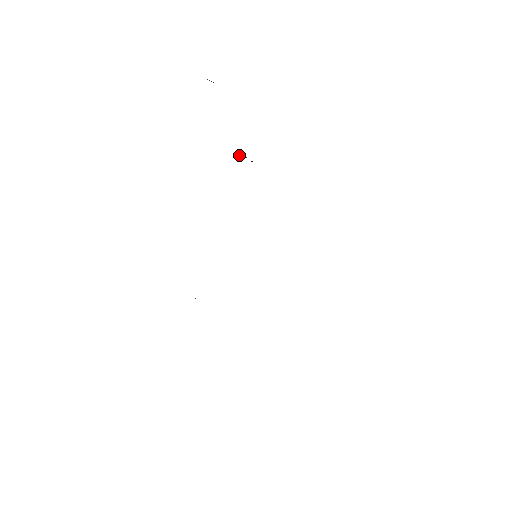
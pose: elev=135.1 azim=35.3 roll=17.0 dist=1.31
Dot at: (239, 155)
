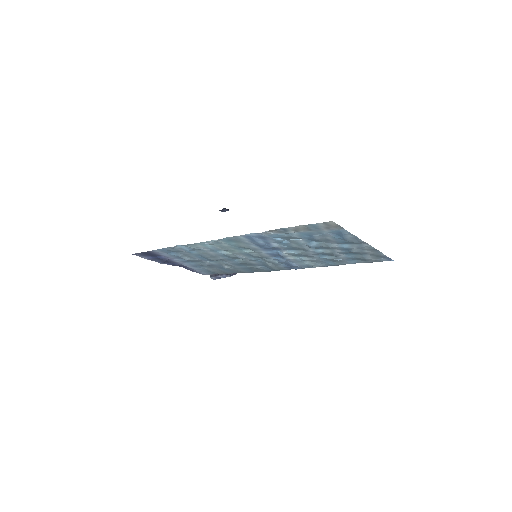
Dot at: (216, 275)
